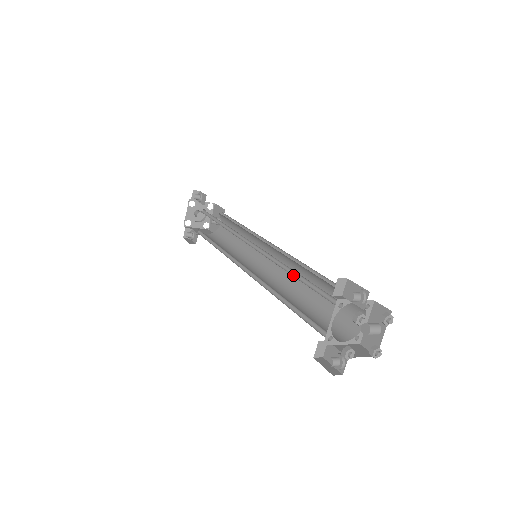
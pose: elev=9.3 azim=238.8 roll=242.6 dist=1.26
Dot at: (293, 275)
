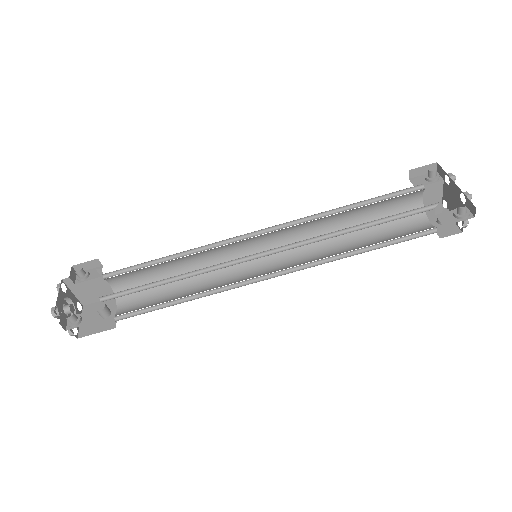
Dot at: (349, 209)
